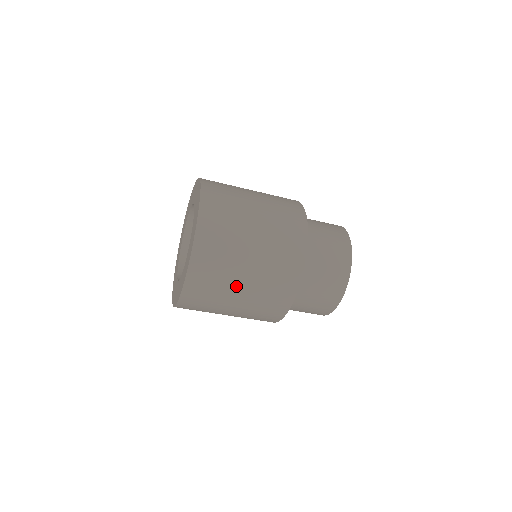
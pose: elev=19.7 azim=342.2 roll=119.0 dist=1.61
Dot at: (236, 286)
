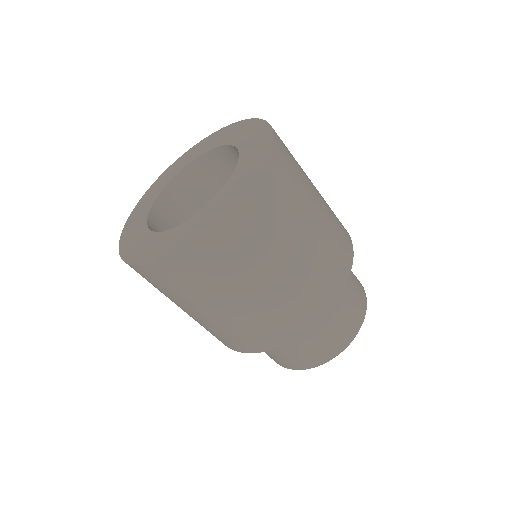
Dot at: (236, 294)
